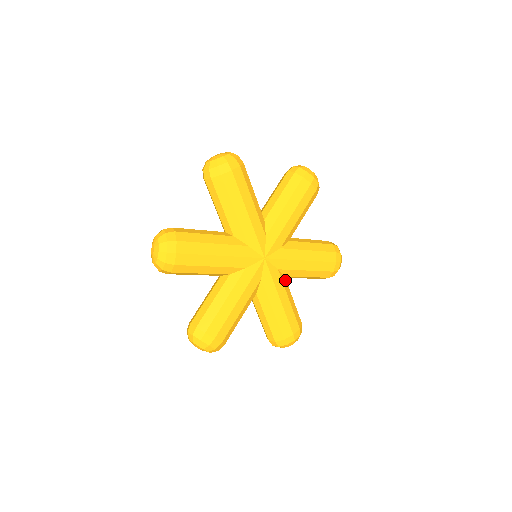
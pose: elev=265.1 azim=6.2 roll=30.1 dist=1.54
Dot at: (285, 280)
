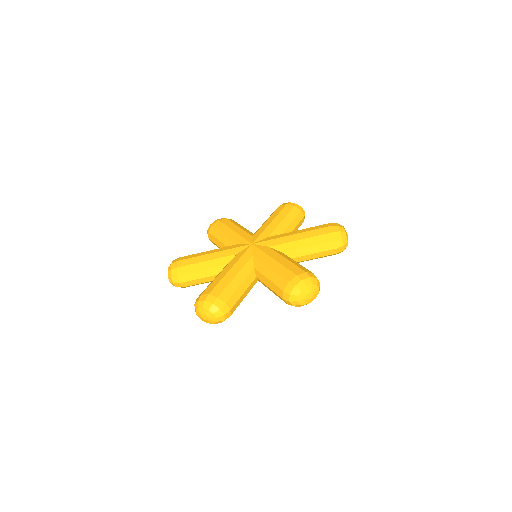
Dot at: (251, 269)
